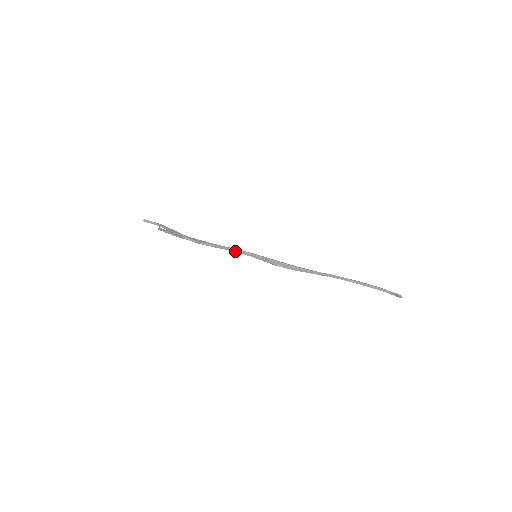
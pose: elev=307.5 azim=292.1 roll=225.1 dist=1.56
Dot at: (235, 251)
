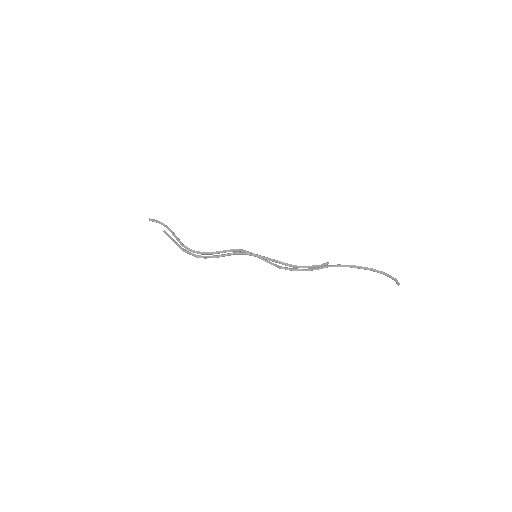
Dot at: (236, 254)
